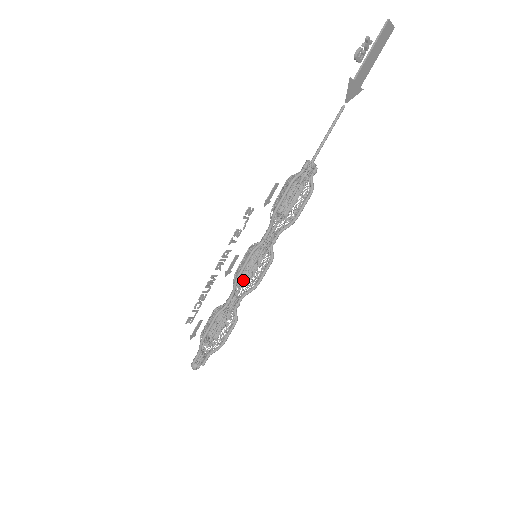
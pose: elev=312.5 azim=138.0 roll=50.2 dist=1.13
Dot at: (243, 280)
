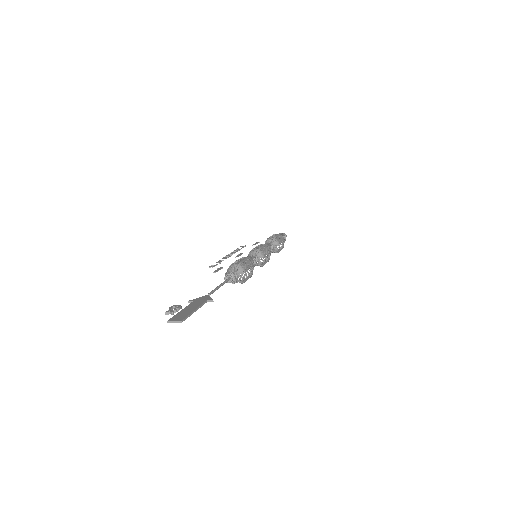
Dot at: occluded
